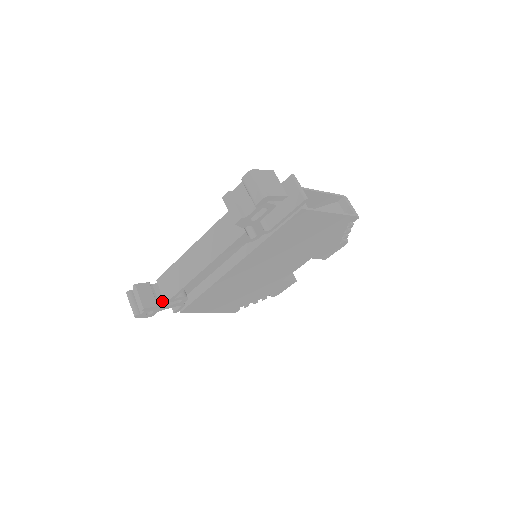
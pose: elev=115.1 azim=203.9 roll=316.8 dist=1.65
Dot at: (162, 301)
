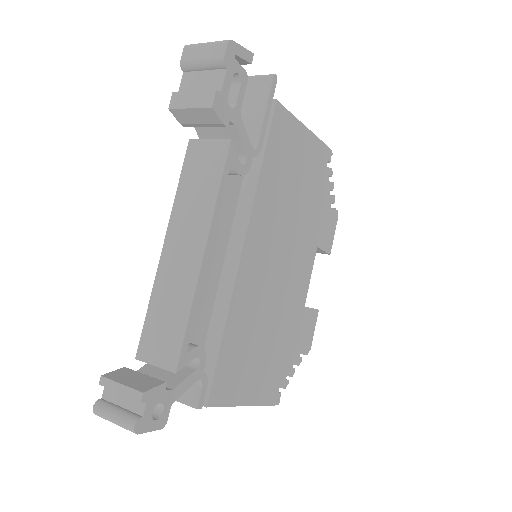
Dot at: (167, 382)
